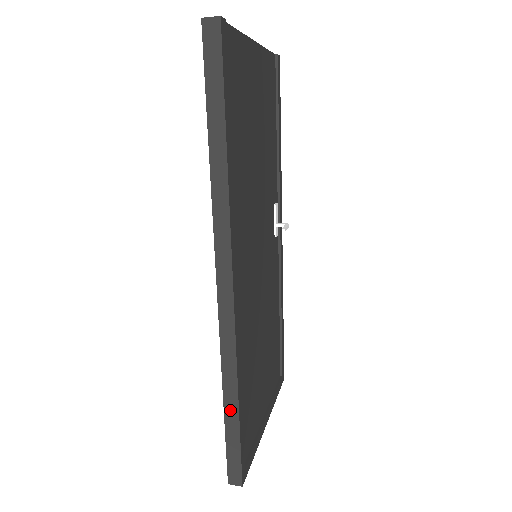
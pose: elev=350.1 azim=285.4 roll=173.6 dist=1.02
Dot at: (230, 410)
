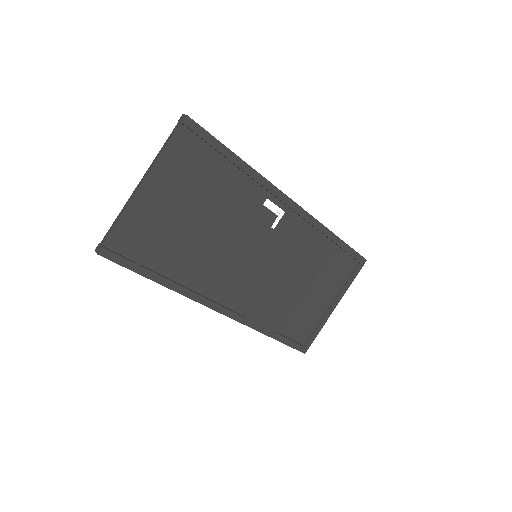
Dot at: occluded
